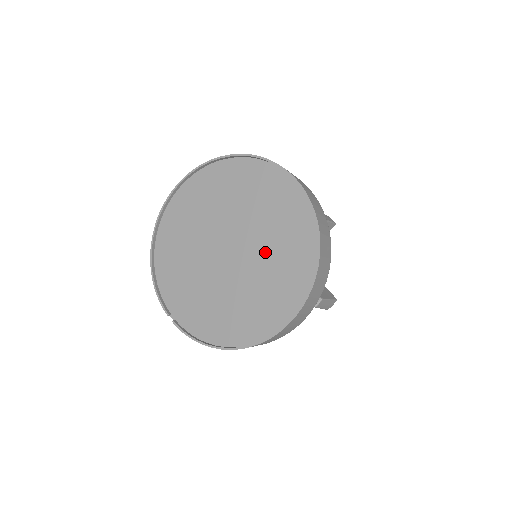
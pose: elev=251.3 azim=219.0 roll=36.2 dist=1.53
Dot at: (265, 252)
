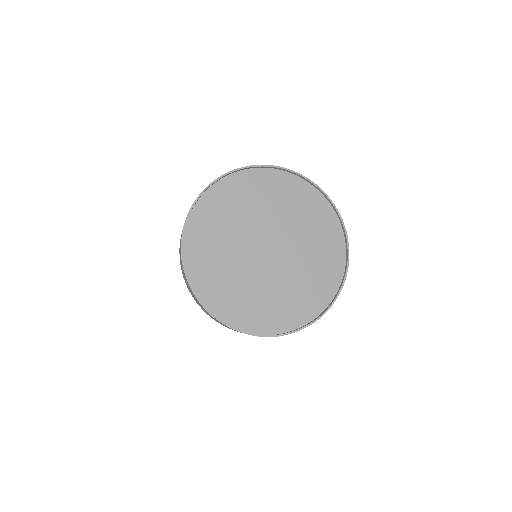
Dot at: (302, 250)
